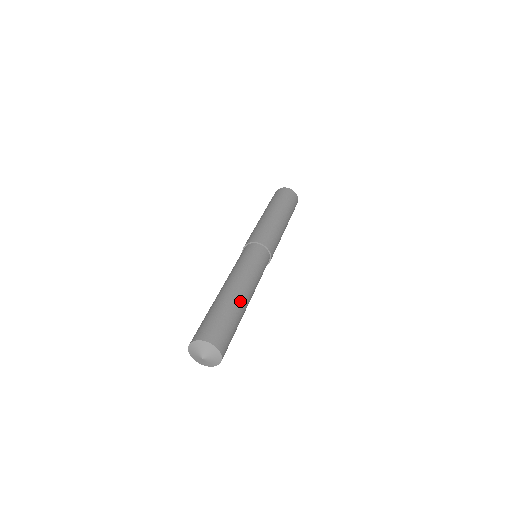
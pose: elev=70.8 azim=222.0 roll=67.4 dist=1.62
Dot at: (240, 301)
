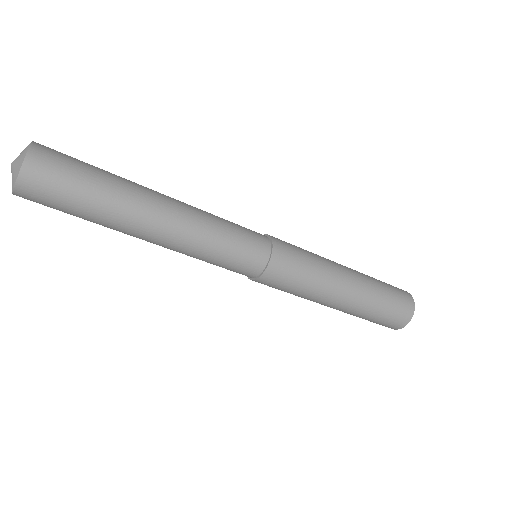
Dot at: (142, 194)
